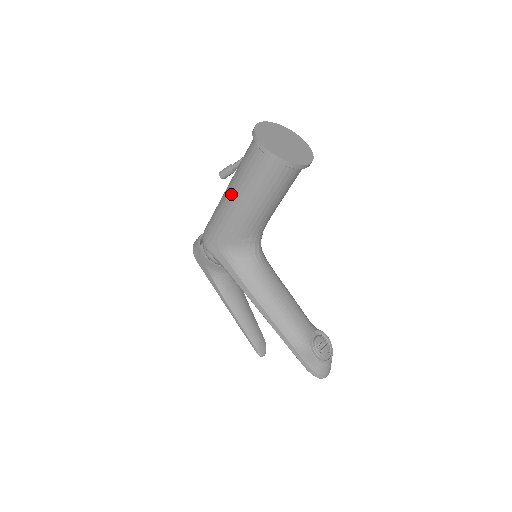
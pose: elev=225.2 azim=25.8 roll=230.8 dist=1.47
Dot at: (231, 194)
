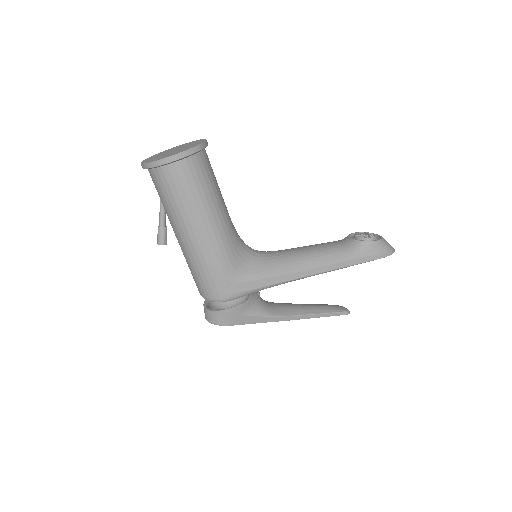
Dot at: (192, 230)
